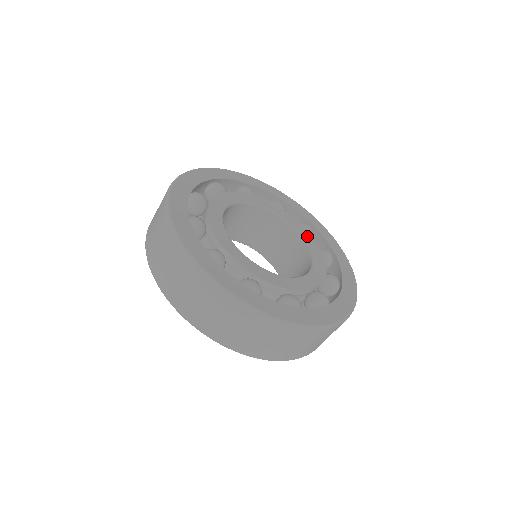
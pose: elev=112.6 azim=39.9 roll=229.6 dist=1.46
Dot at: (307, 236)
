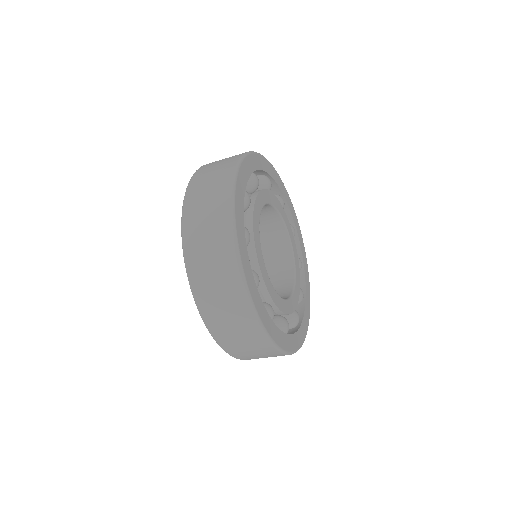
Dot at: (292, 305)
